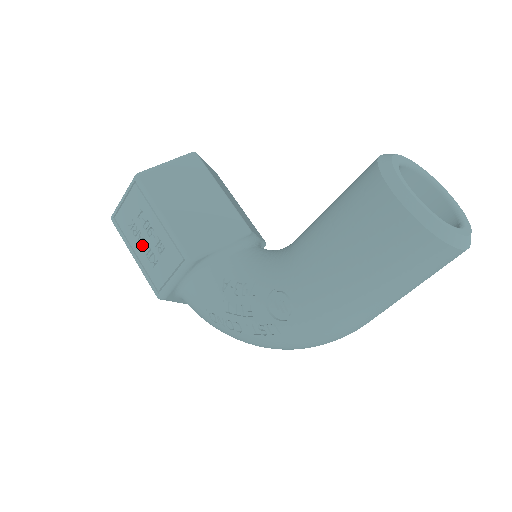
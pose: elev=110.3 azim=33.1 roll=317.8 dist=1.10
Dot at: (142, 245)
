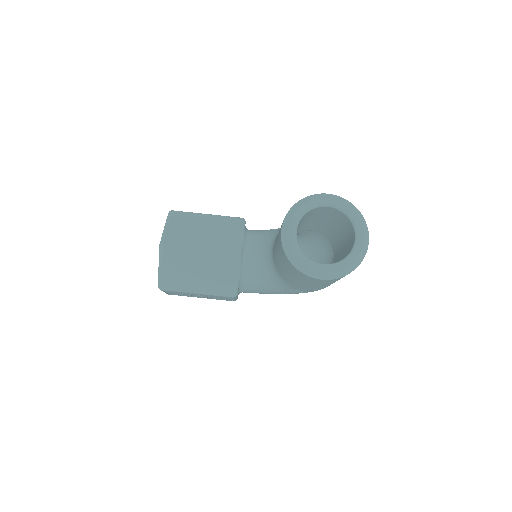
Dot at: occluded
